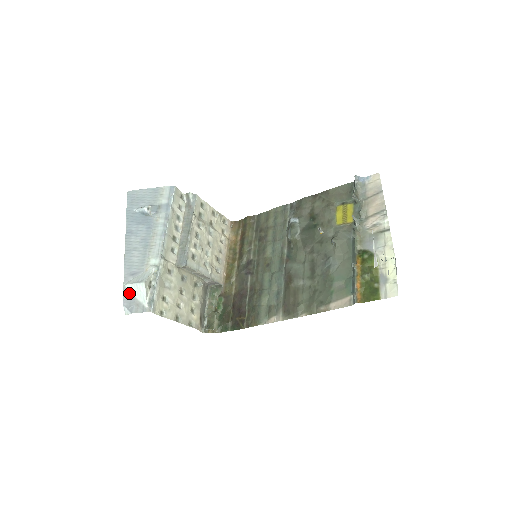
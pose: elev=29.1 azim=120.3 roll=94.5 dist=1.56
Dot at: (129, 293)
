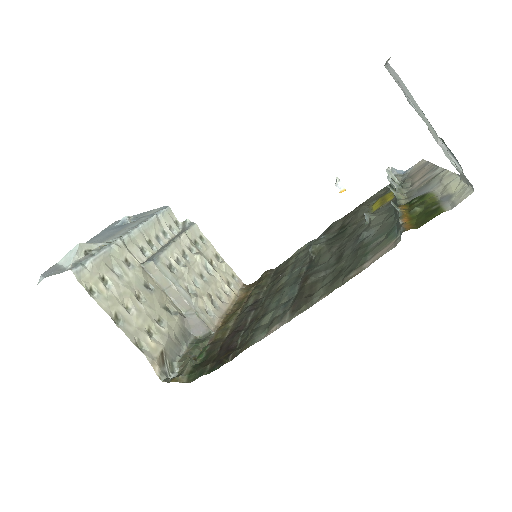
Dot at: (57, 266)
